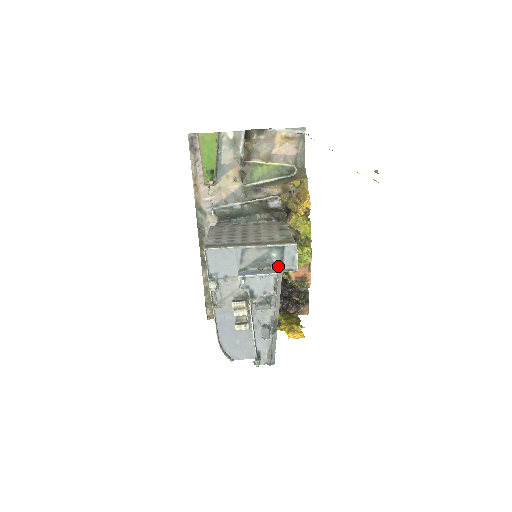
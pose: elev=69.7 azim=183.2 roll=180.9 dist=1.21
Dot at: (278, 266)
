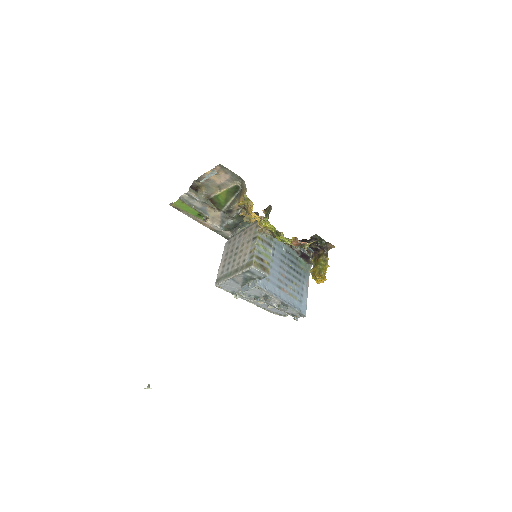
Dot at: (256, 278)
